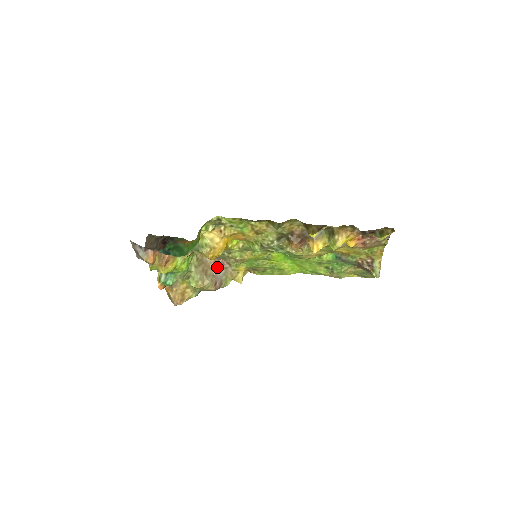
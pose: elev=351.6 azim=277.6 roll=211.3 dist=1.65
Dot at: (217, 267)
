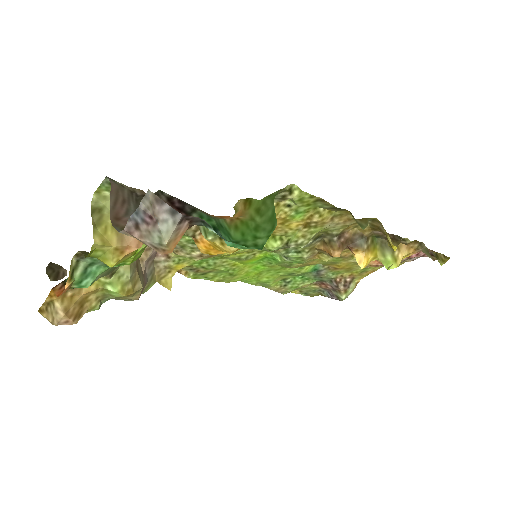
Dot at: (148, 259)
